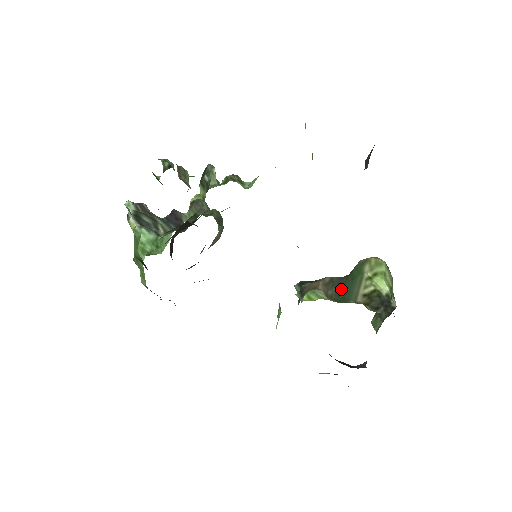
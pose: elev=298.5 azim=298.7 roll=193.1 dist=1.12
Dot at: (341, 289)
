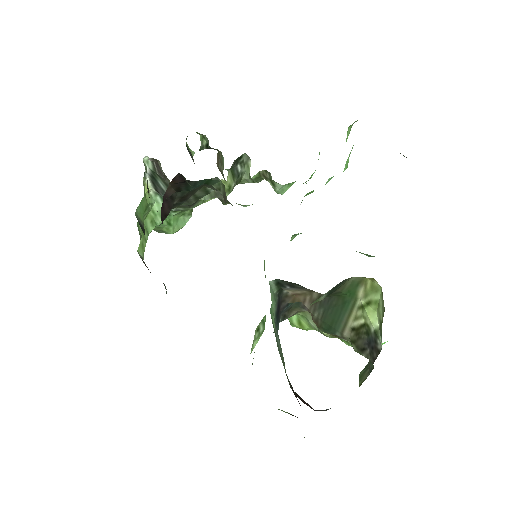
Dot at: (329, 314)
